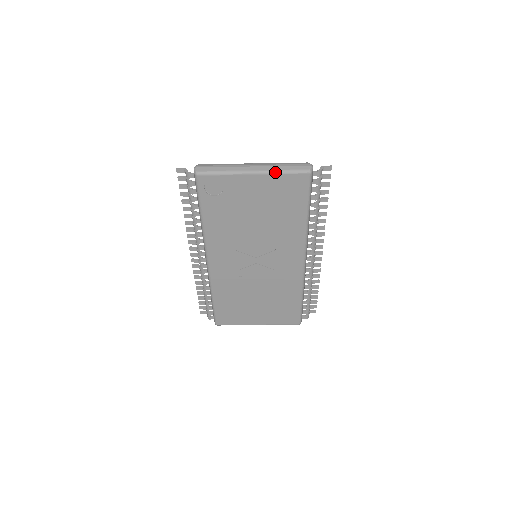
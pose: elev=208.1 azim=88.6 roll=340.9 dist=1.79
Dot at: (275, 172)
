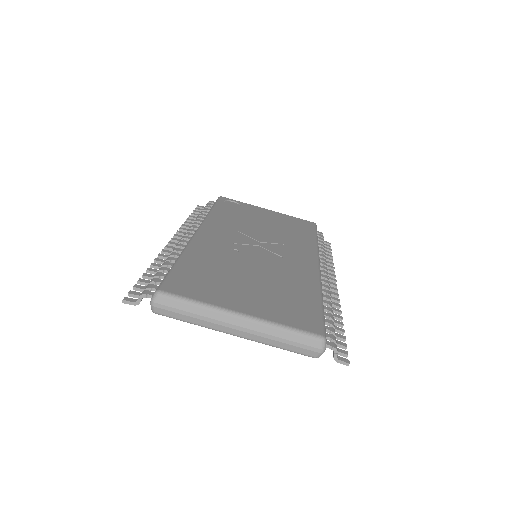
Dot at: (286, 215)
